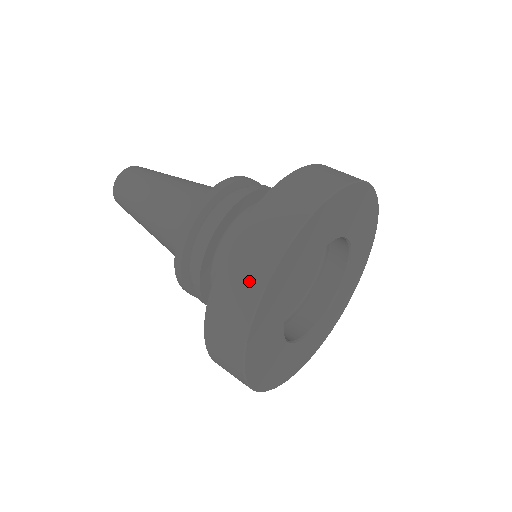
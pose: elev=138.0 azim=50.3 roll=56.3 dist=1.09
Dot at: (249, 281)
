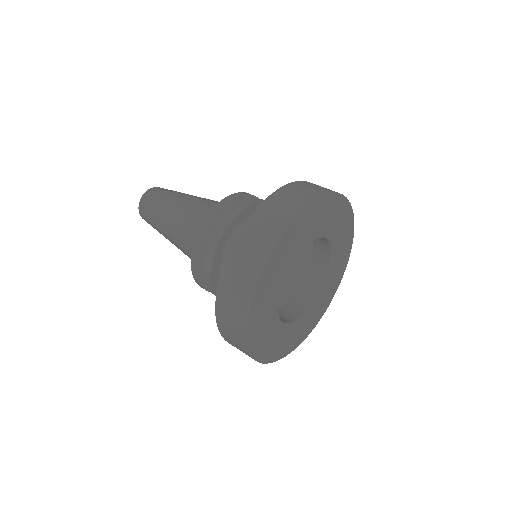
Dot at: (236, 315)
